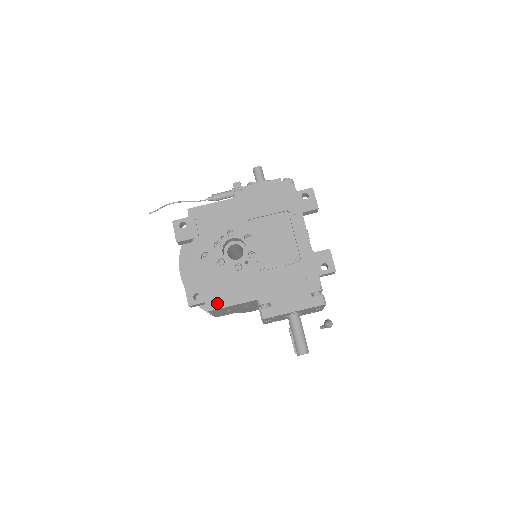
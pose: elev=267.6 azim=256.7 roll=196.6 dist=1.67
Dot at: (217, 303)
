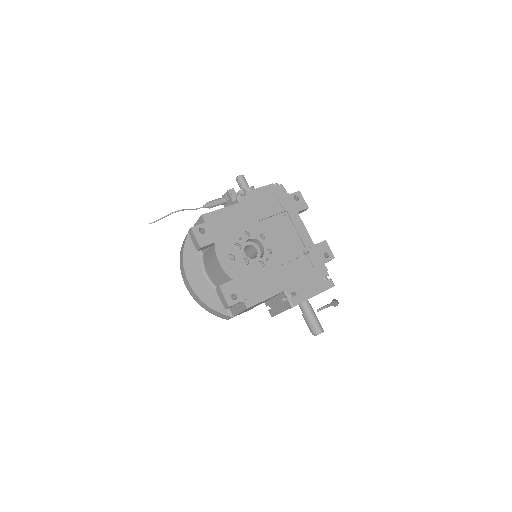
Dot at: (253, 299)
